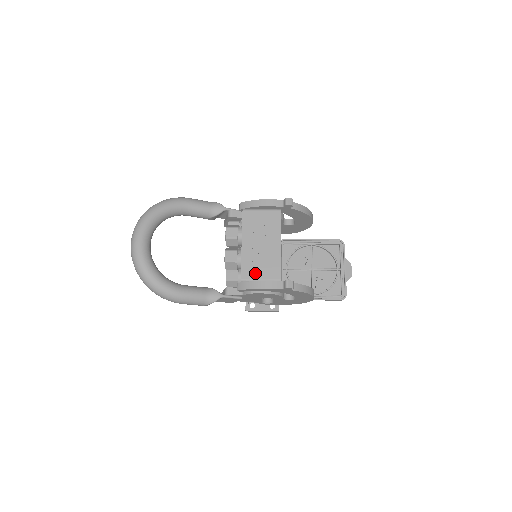
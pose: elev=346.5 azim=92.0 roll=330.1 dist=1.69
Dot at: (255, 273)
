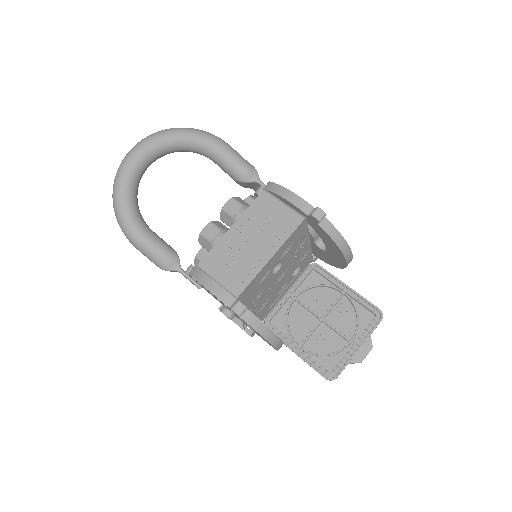
Dot at: (218, 268)
